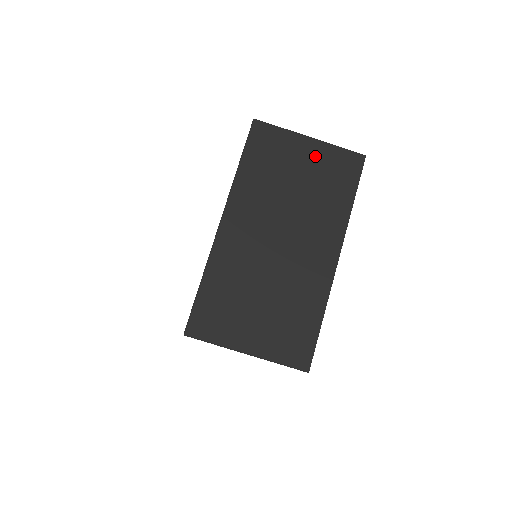
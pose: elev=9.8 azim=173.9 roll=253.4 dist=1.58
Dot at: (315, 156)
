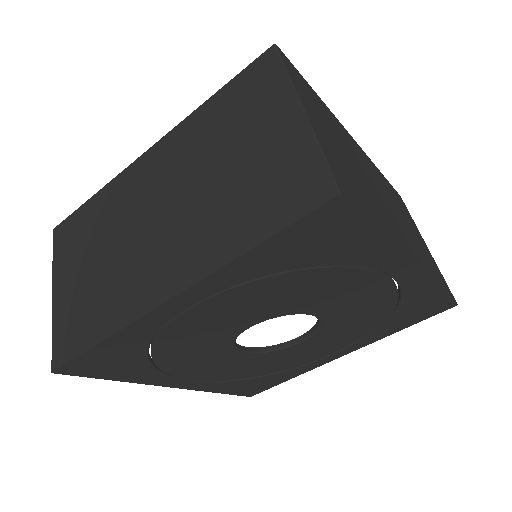
Dot at: (426, 249)
